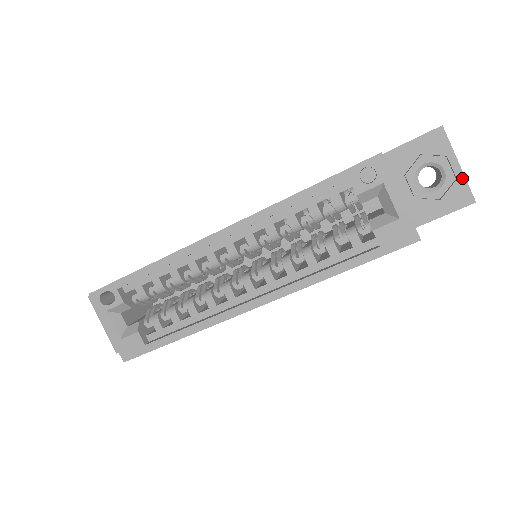
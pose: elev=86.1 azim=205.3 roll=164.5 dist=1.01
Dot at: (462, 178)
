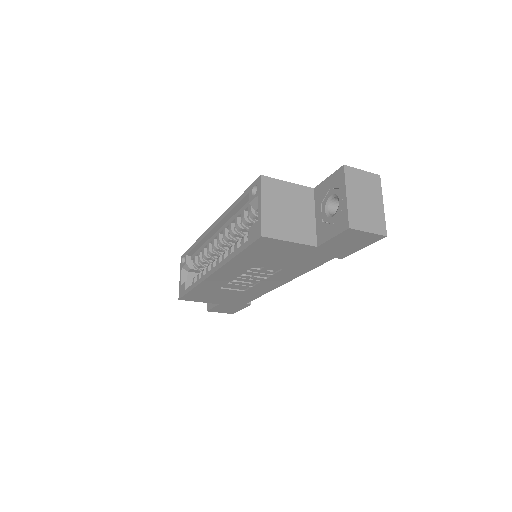
Dot at: (346, 207)
